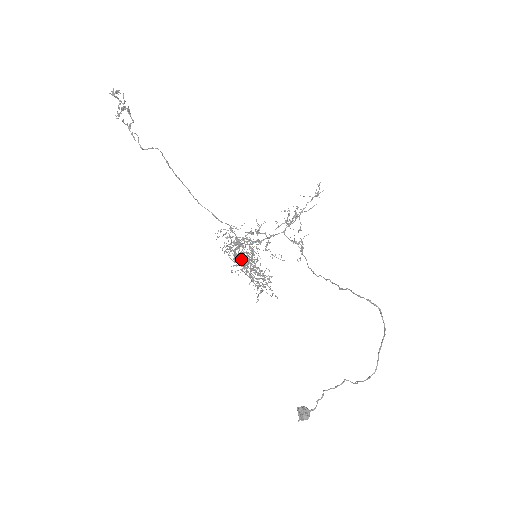
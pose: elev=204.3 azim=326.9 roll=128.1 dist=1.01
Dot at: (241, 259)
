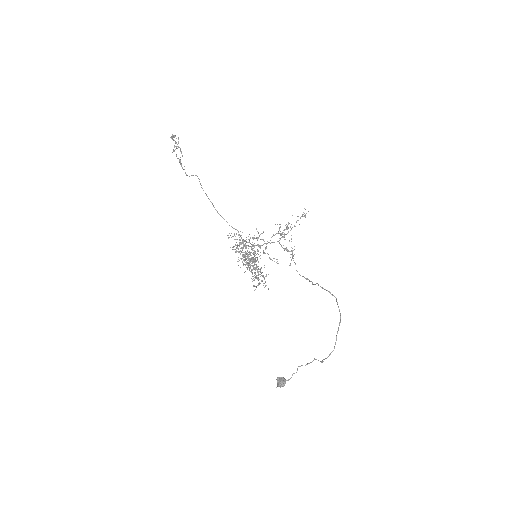
Dot at: (243, 255)
